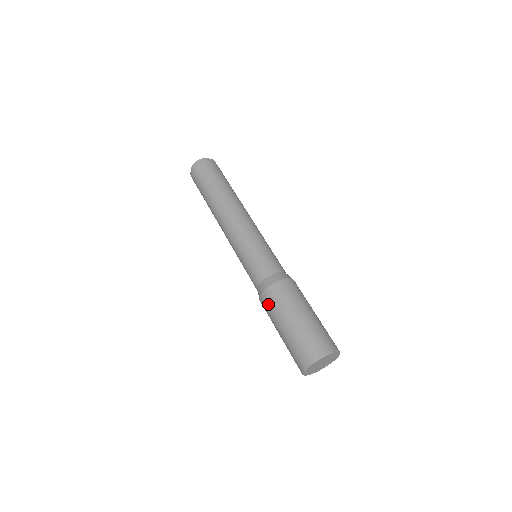
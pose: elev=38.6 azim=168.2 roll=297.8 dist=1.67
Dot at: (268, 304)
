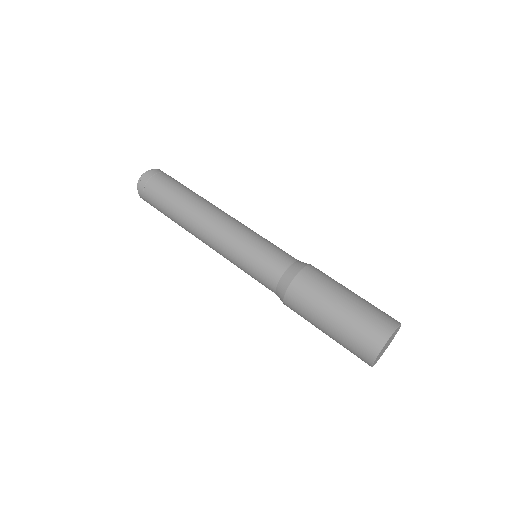
Dot at: (300, 298)
